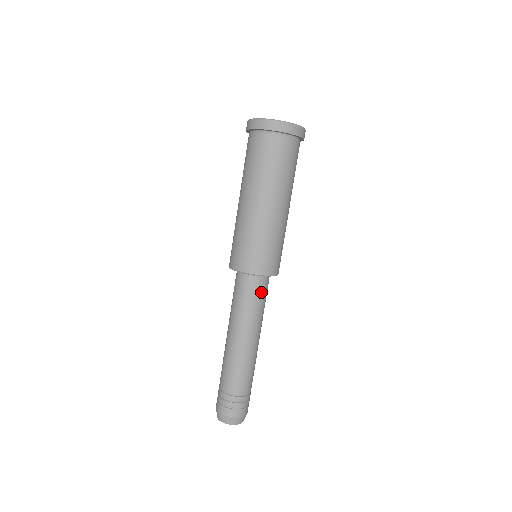
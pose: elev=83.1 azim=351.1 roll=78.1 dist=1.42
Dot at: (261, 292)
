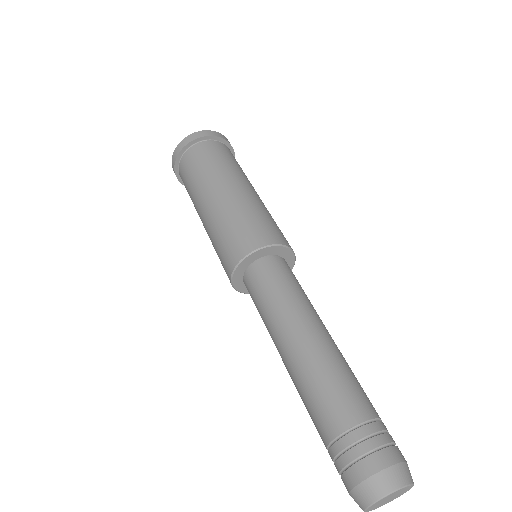
Dot at: (292, 274)
